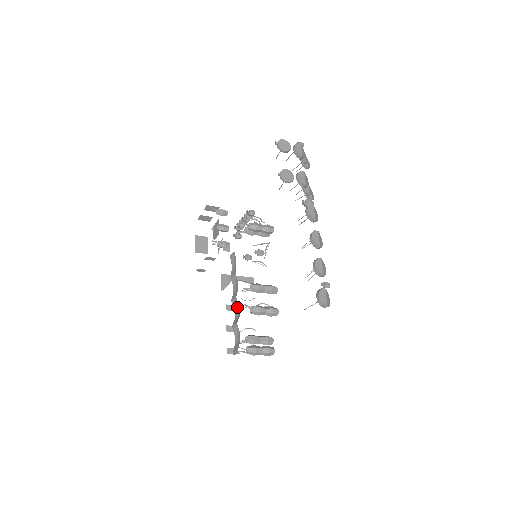
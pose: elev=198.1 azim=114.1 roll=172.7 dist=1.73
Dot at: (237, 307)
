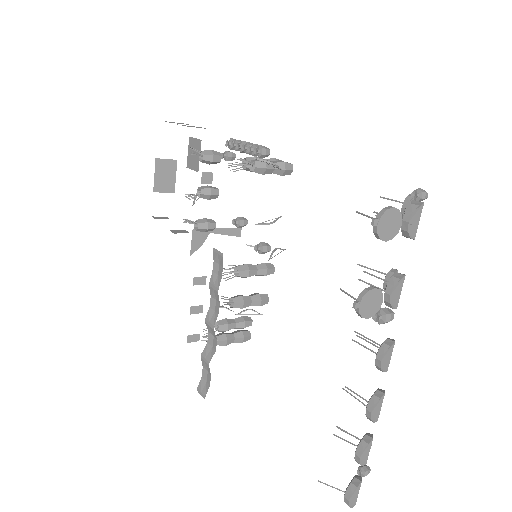
Dot at: (212, 334)
